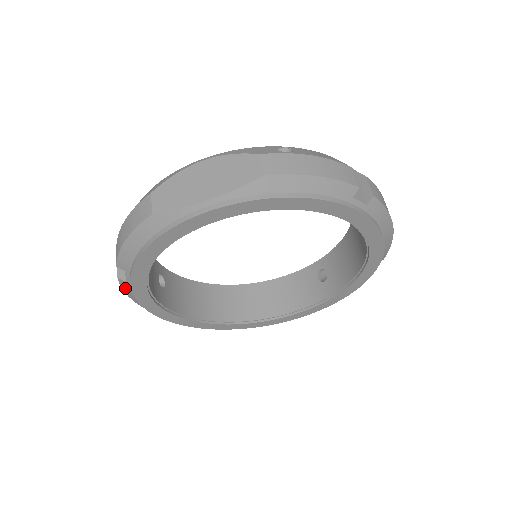
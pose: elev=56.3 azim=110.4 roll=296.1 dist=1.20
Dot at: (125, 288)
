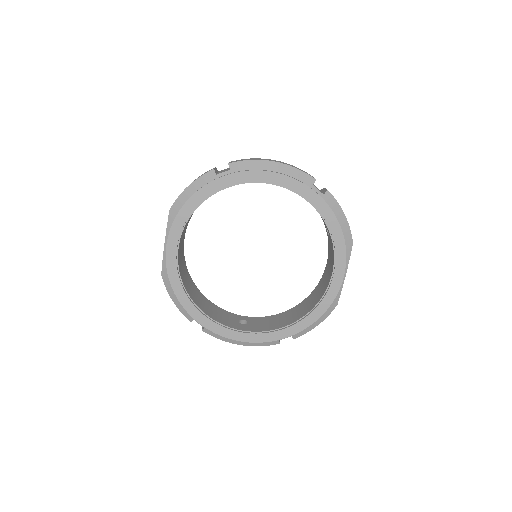
Dot at: (213, 335)
